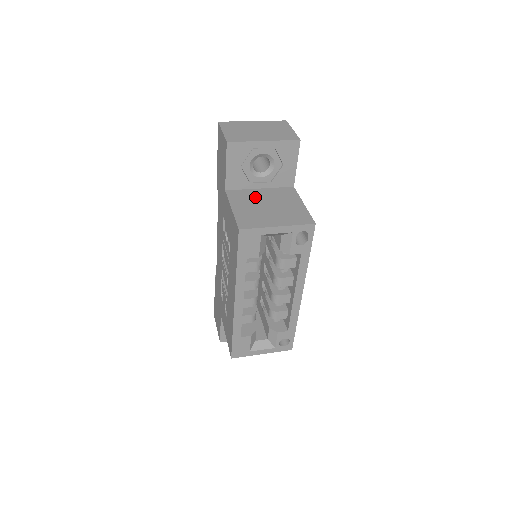
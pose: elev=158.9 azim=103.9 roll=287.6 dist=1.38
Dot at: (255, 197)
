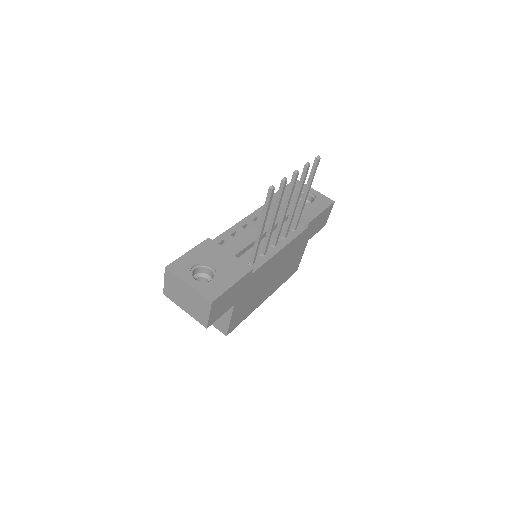
Dot at: occluded
